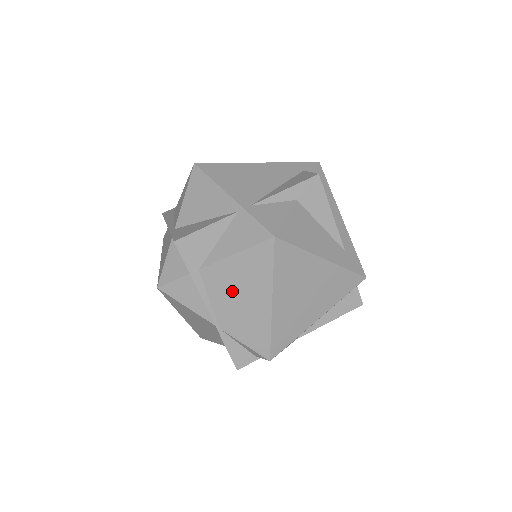
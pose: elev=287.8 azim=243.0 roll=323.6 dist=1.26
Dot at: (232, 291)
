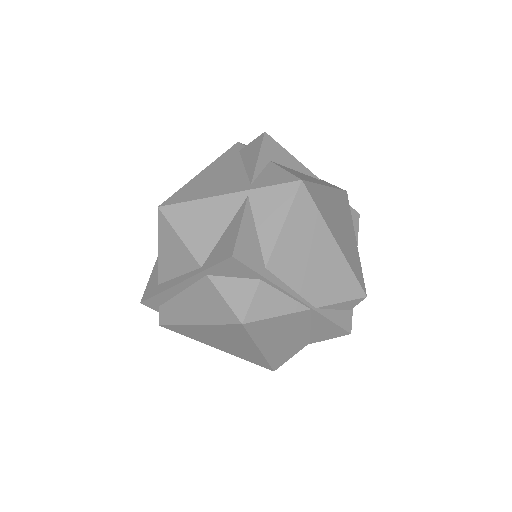
Dot at: (303, 261)
